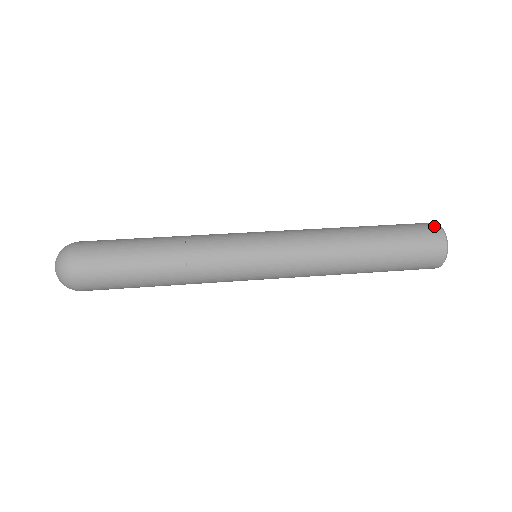
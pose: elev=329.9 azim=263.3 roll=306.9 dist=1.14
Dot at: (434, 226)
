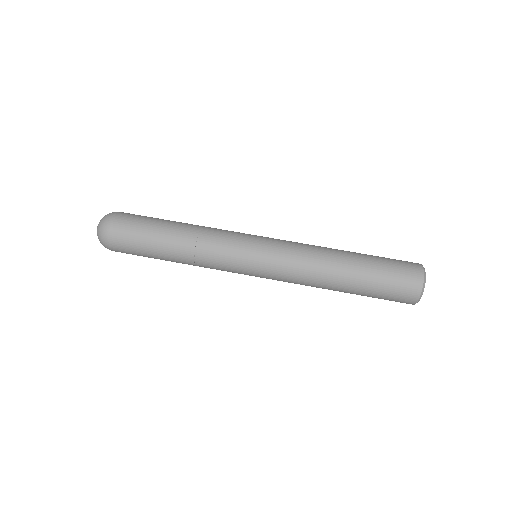
Dot at: (418, 274)
